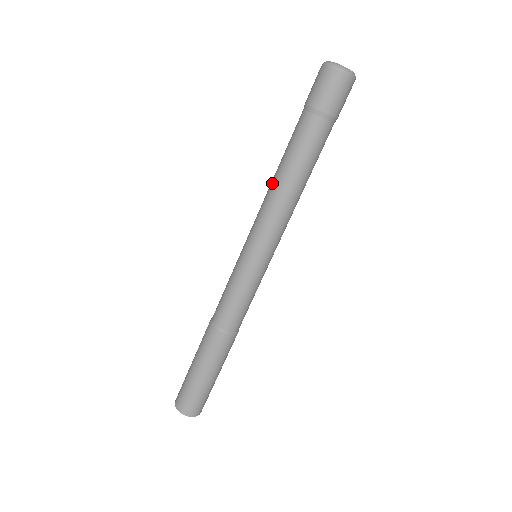
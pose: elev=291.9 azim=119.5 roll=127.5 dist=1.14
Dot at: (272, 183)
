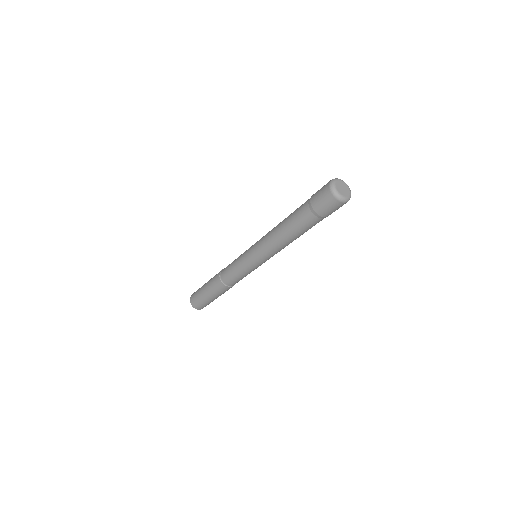
Dot at: (276, 234)
